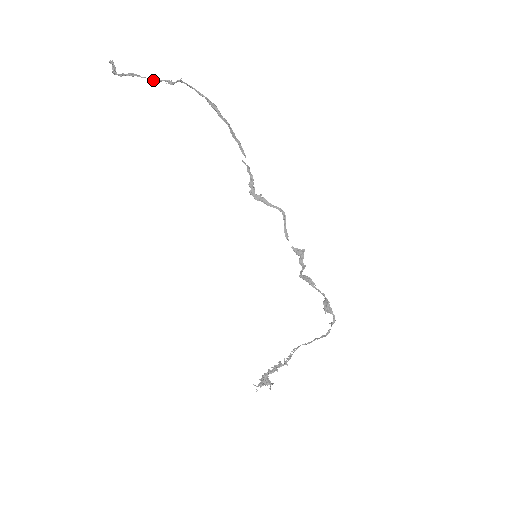
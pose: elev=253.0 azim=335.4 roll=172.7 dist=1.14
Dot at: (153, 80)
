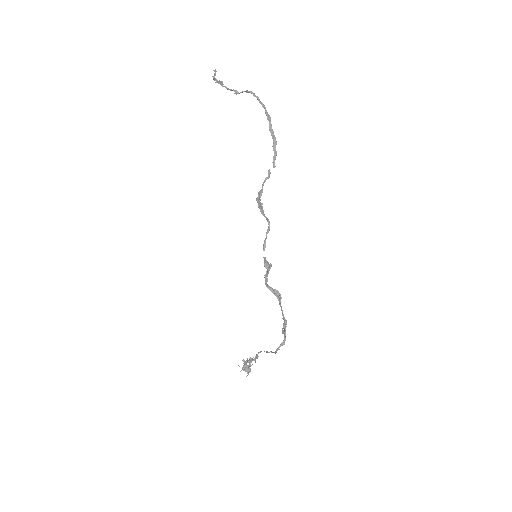
Dot at: (227, 89)
